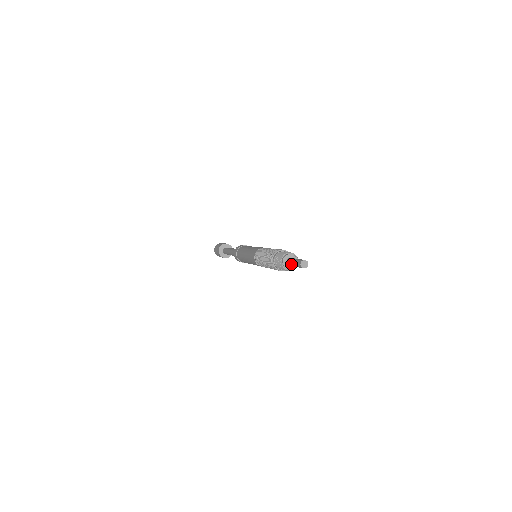
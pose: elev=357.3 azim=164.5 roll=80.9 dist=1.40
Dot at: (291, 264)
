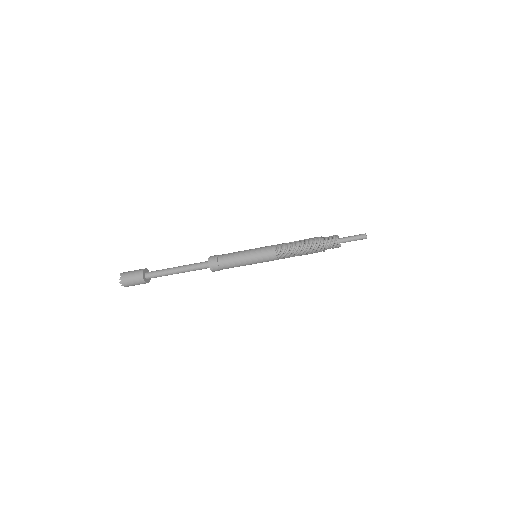
Dot at: (349, 241)
